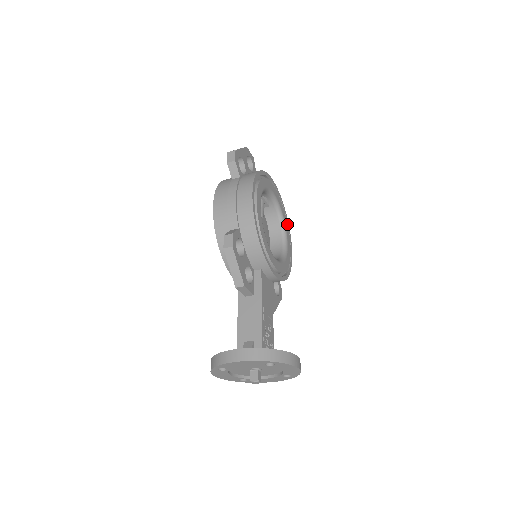
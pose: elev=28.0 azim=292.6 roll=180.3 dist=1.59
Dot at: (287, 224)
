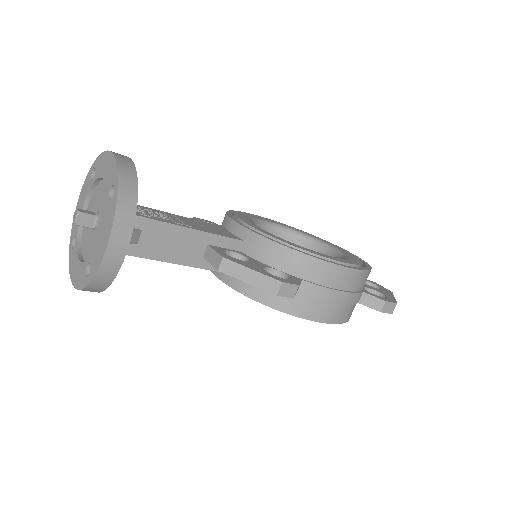
Dot at: (359, 264)
